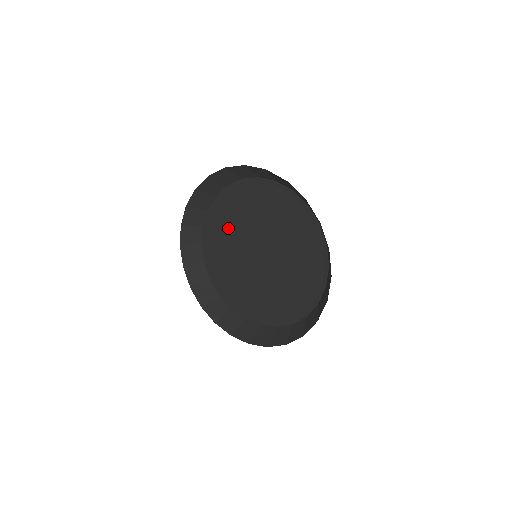
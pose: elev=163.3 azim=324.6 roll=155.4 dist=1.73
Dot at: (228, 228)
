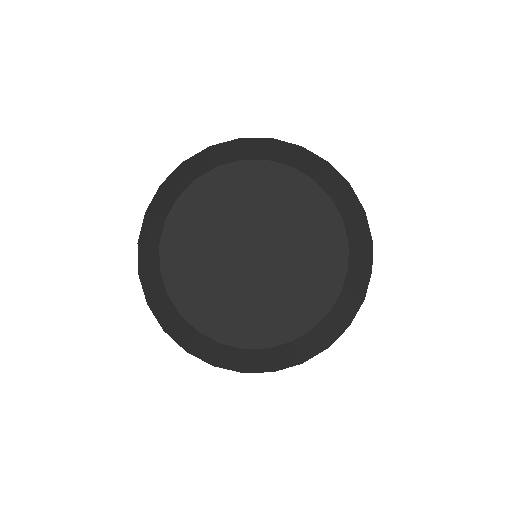
Dot at: (201, 261)
